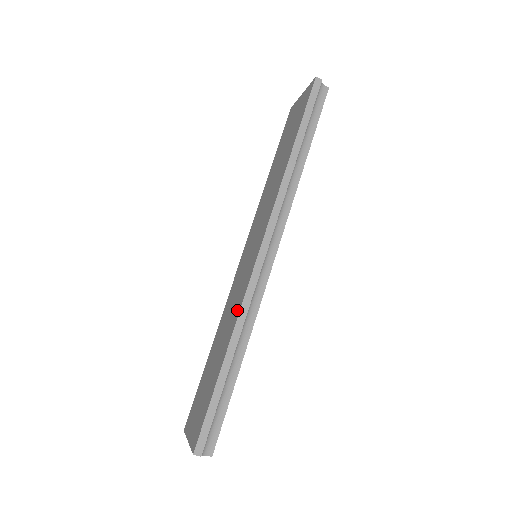
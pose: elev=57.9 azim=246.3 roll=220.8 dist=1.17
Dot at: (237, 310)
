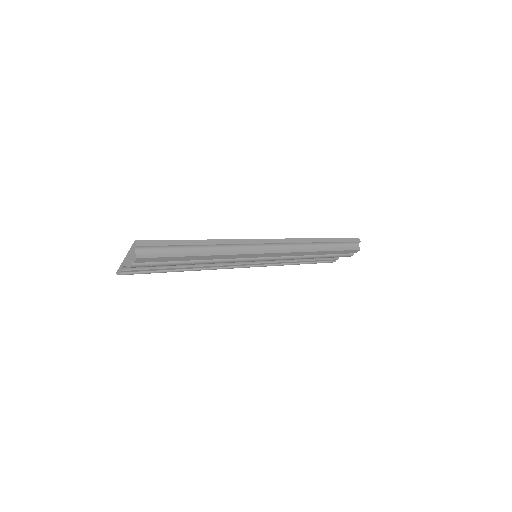
Dot at: occluded
